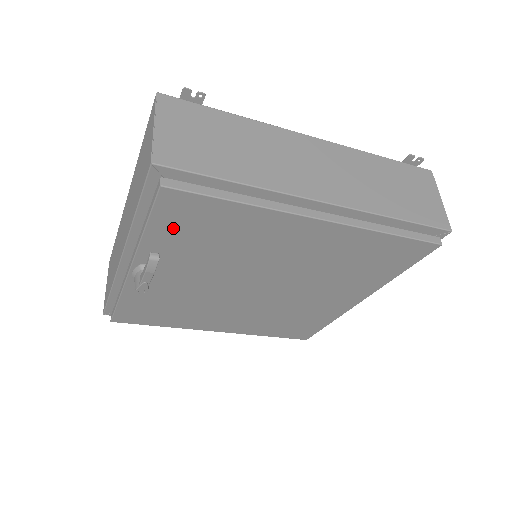
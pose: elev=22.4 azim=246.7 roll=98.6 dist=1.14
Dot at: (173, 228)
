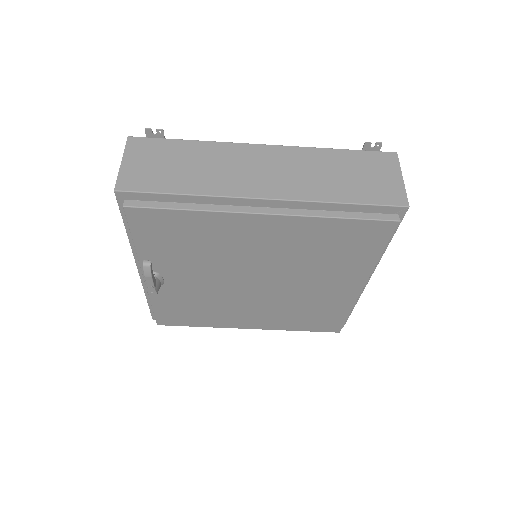
Dot at: (153, 239)
